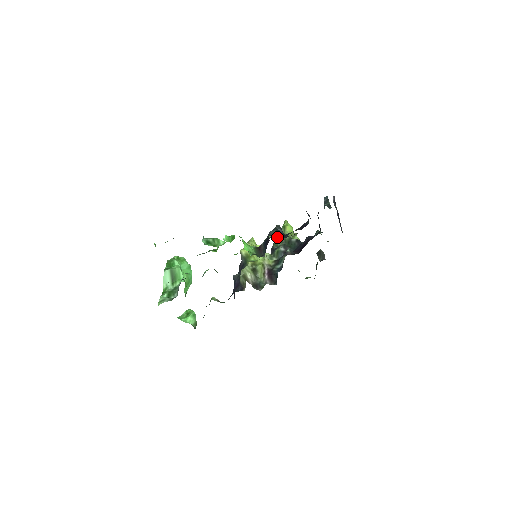
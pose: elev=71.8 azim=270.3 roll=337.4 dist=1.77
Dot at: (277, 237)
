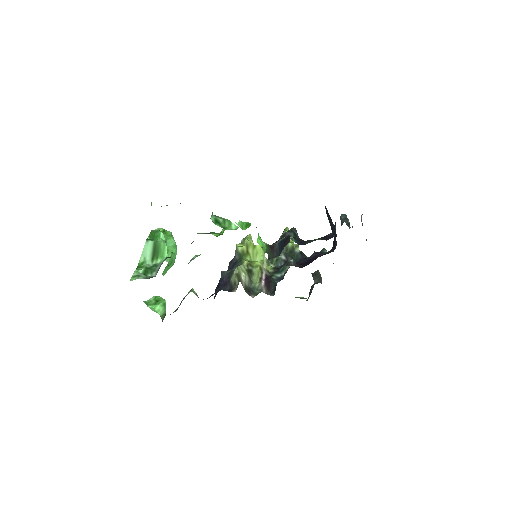
Dot at: (298, 240)
